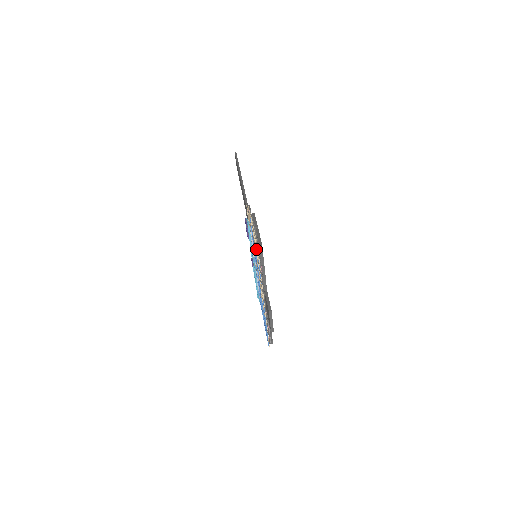
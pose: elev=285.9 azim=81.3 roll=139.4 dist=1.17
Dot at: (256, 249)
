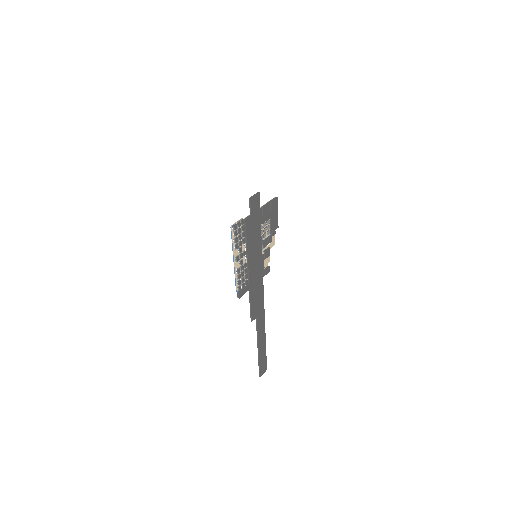
Dot at: (269, 215)
